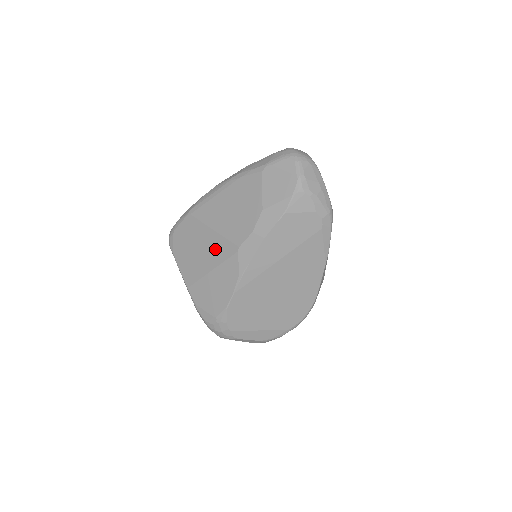
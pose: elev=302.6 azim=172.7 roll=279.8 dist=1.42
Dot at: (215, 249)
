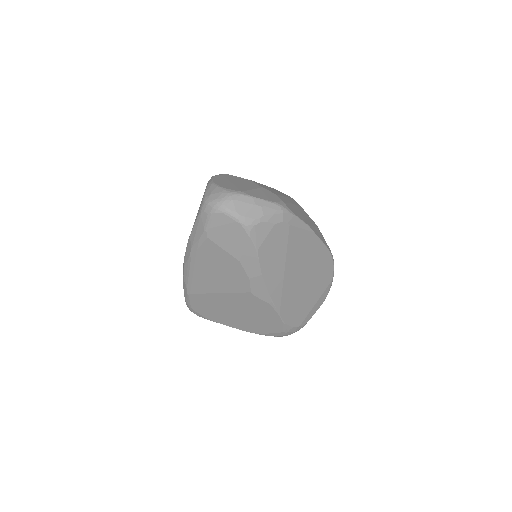
Dot at: (235, 302)
